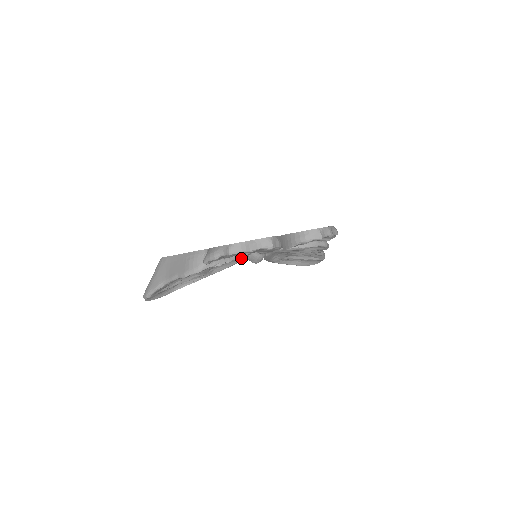
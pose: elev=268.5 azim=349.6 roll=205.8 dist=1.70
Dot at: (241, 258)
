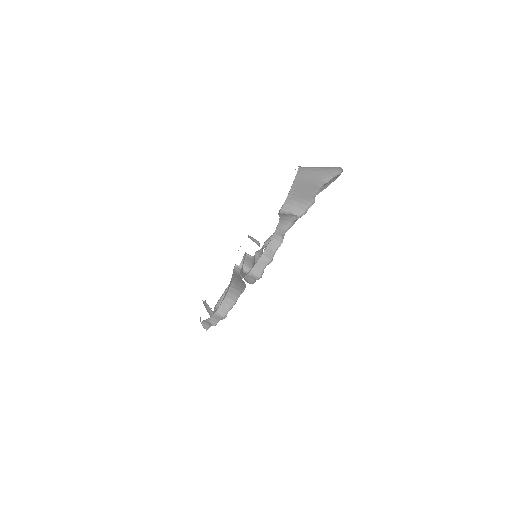
Dot at: occluded
